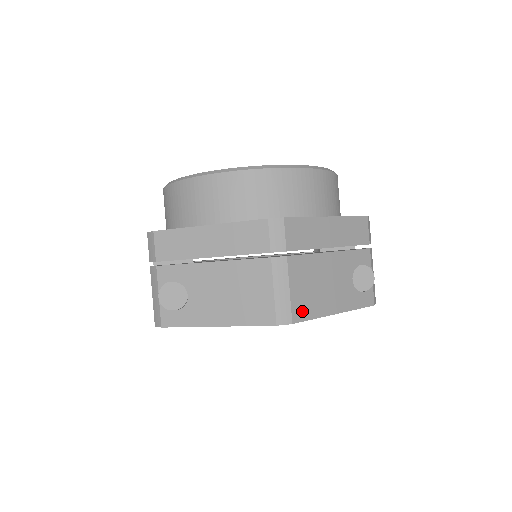
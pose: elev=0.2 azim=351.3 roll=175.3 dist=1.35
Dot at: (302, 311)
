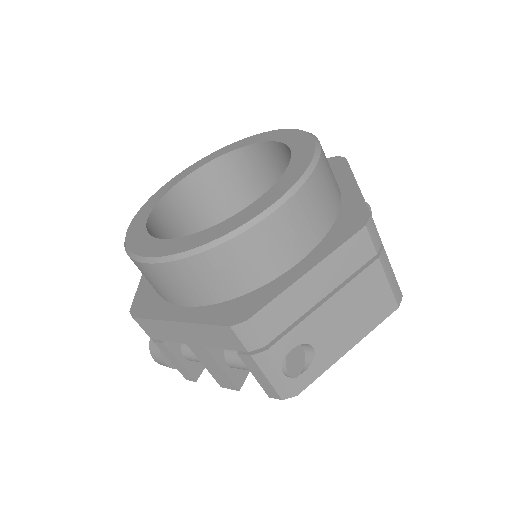
Dot at: occluded
